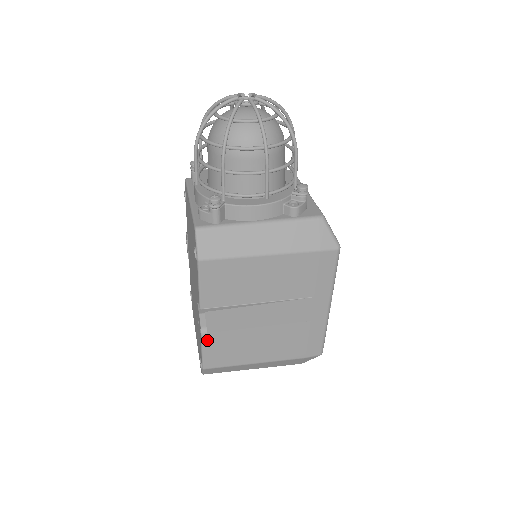
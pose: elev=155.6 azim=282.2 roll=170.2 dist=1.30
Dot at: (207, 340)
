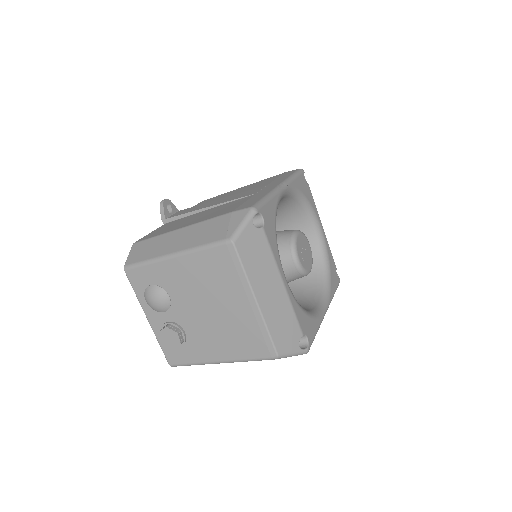
Dot at: (161, 227)
